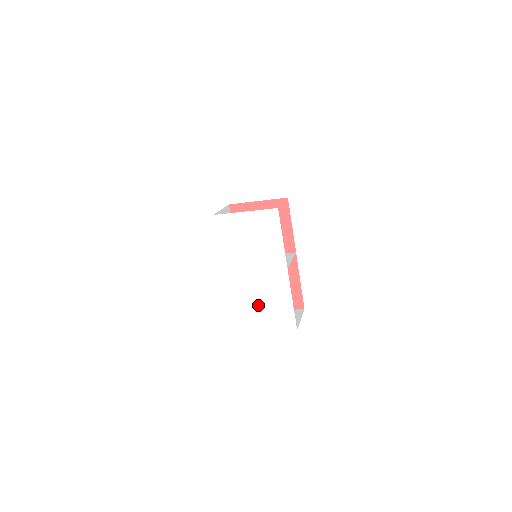
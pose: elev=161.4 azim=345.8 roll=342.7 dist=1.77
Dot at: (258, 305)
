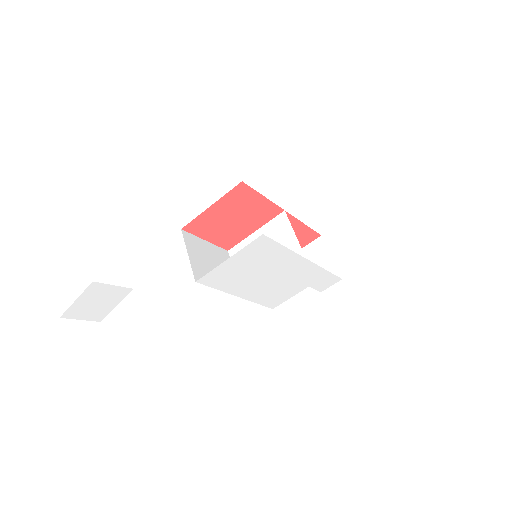
Dot at: (294, 292)
